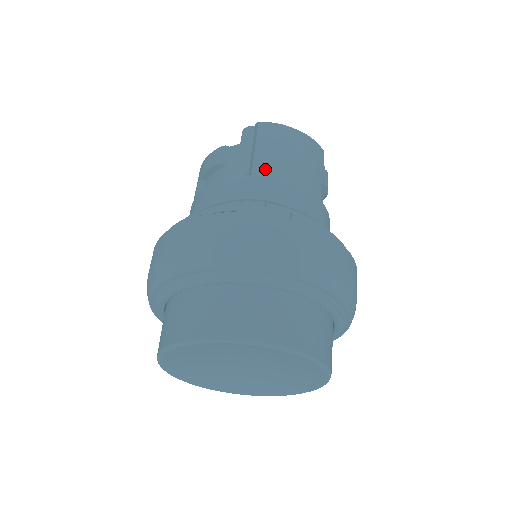
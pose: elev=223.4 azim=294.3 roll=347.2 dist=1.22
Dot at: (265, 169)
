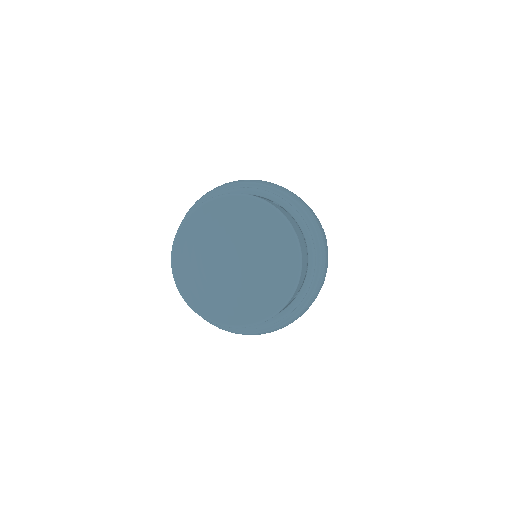
Dot at: occluded
